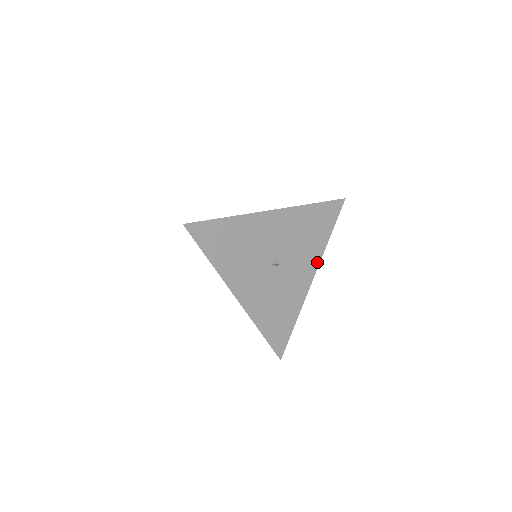
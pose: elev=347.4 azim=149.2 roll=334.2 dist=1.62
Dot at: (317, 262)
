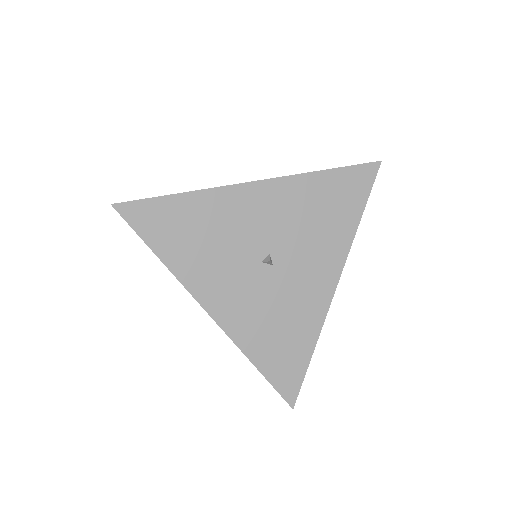
Dot at: (341, 259)
